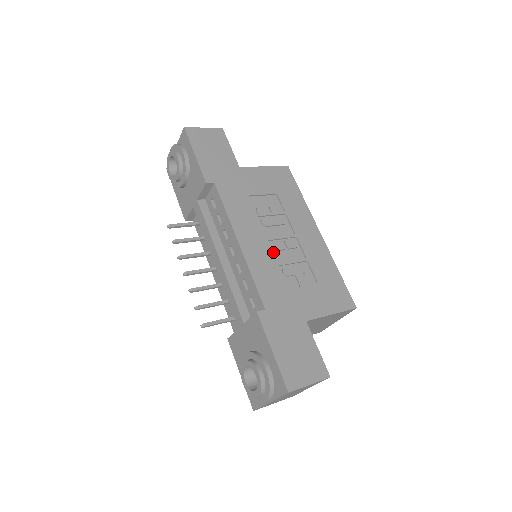
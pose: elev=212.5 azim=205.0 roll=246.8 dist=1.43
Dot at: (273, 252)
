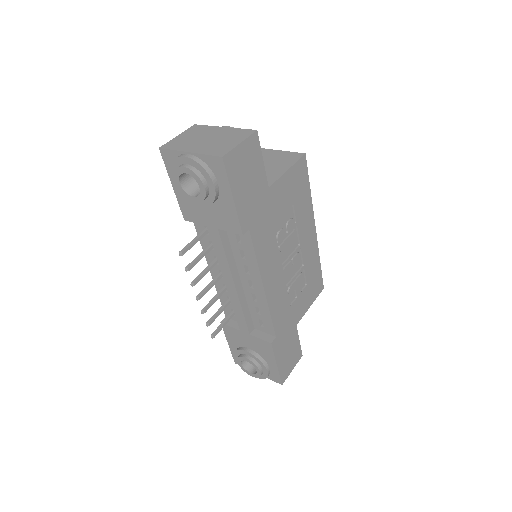
Dot at: (284, 276)
